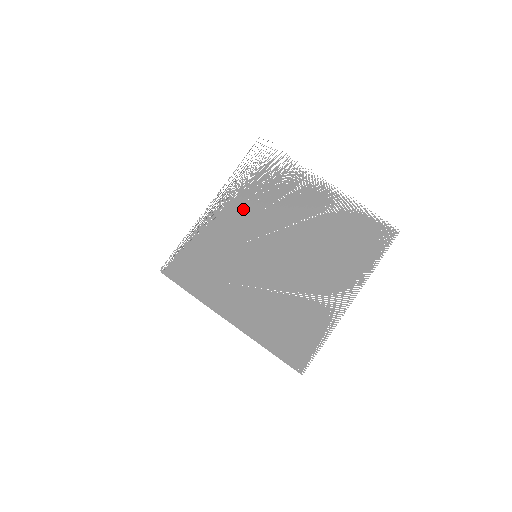
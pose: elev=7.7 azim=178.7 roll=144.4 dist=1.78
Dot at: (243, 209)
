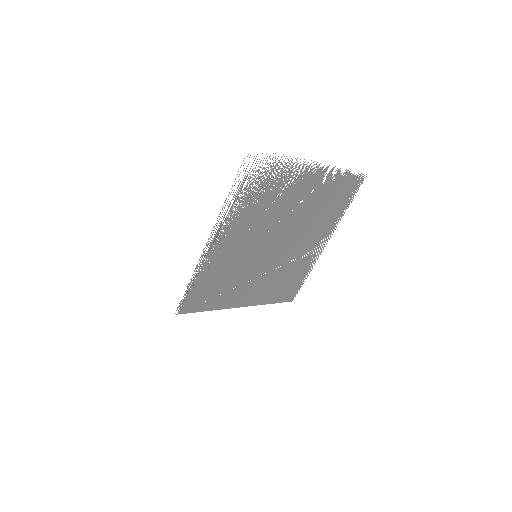
Dot at: (240, 228)
